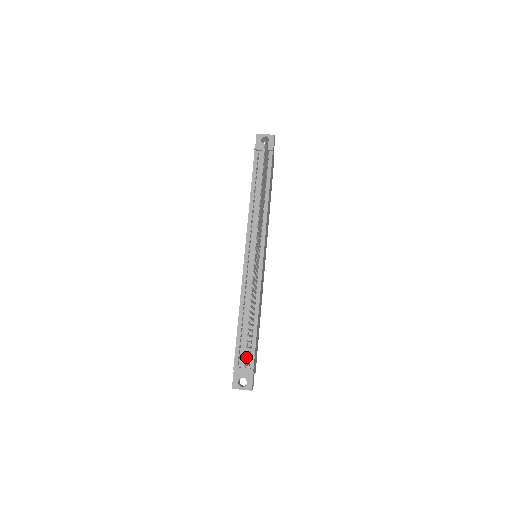
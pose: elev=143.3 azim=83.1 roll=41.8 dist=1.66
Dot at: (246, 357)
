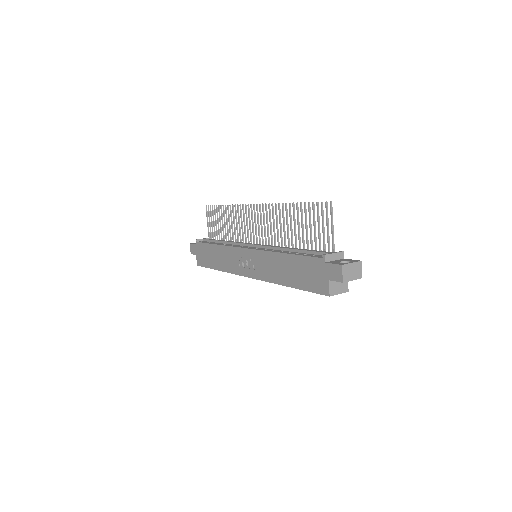
Dot at: occluded
